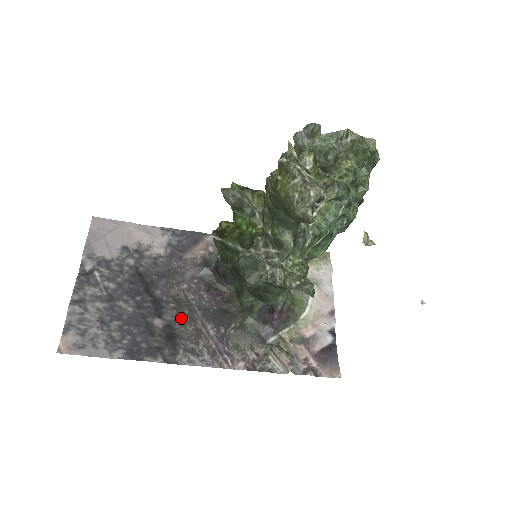
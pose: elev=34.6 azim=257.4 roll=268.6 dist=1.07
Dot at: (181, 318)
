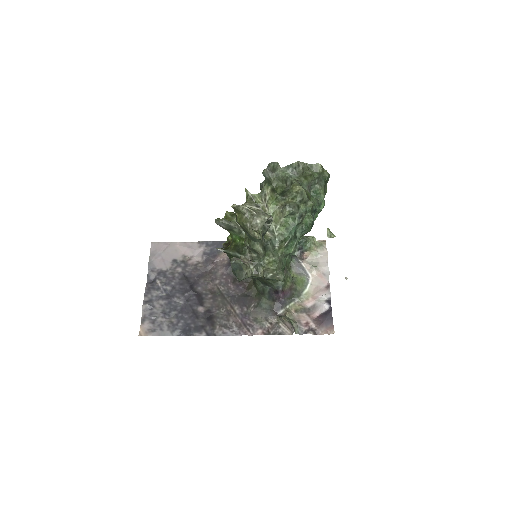
Dot at: (216, 304)
